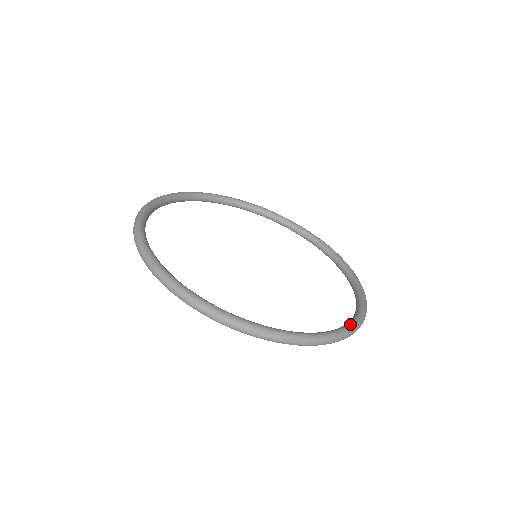
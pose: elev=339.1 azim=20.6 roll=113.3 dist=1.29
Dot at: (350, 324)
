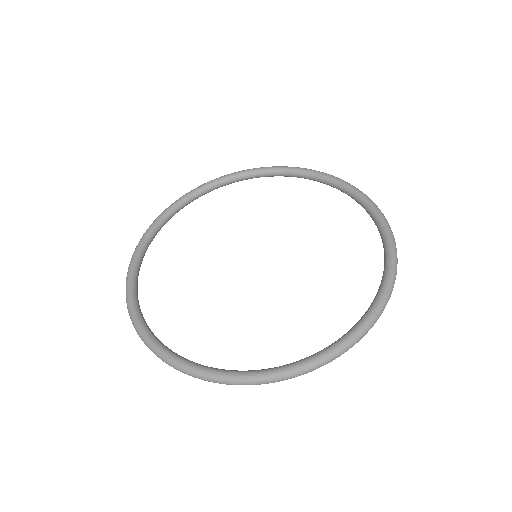
Dot at: (370, 205)
